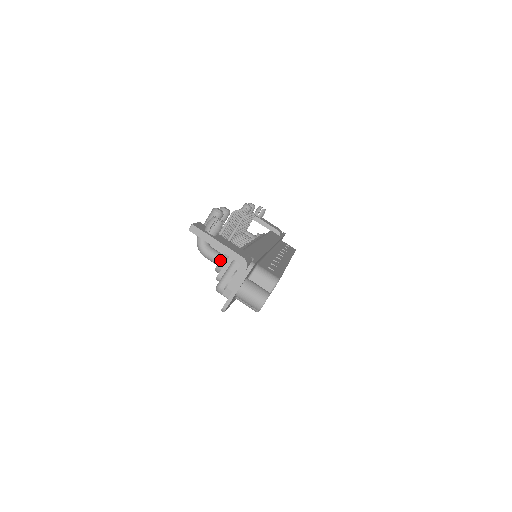
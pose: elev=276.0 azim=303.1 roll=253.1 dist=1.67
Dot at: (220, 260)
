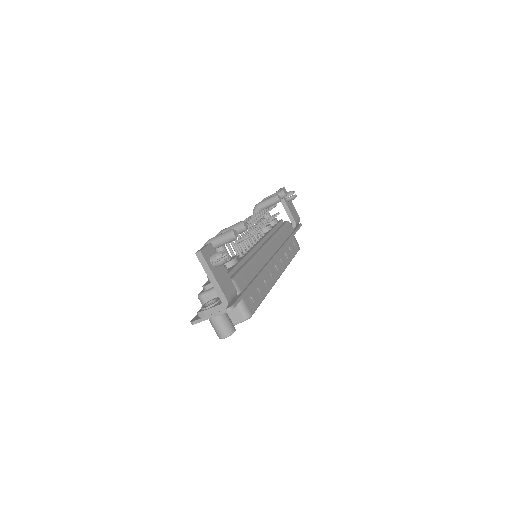
Dot at: occluded
